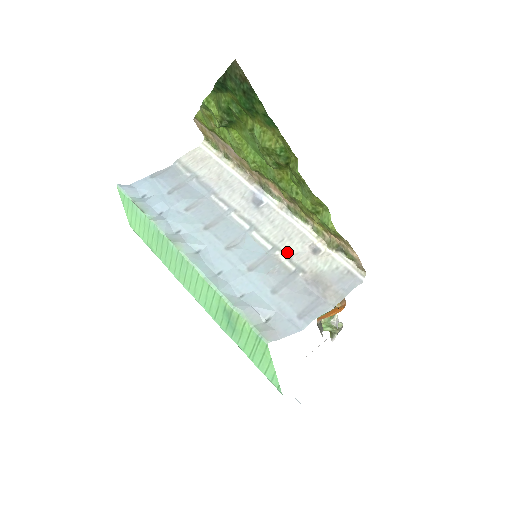
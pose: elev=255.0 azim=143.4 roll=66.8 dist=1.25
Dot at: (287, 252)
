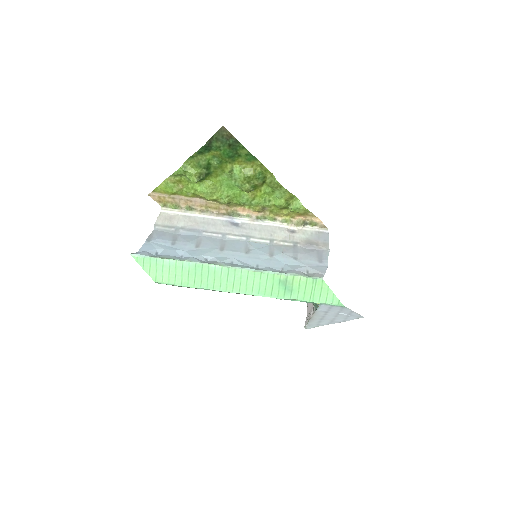
Dot at: (280, 239)
